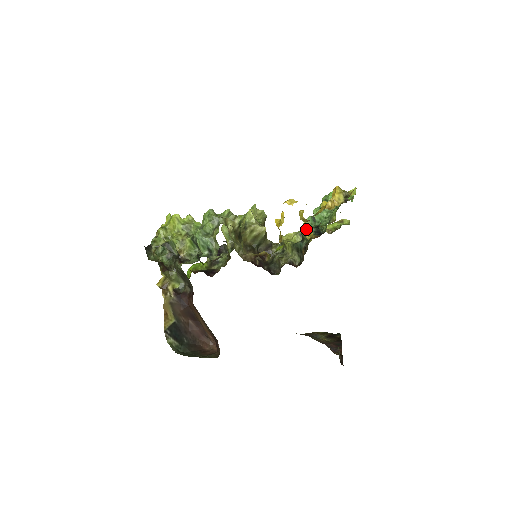
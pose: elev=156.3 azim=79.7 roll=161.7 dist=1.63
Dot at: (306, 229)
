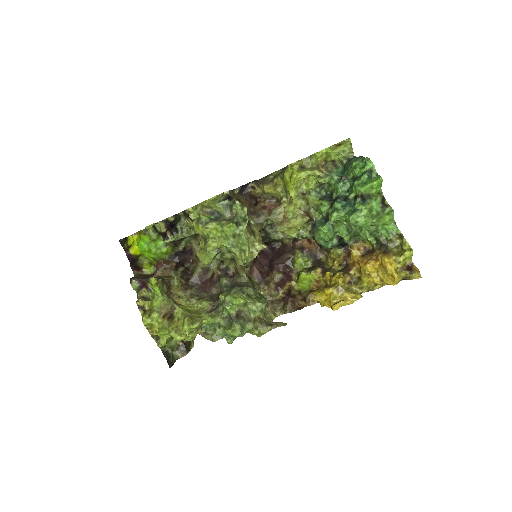
Dot at: (328, 248)
